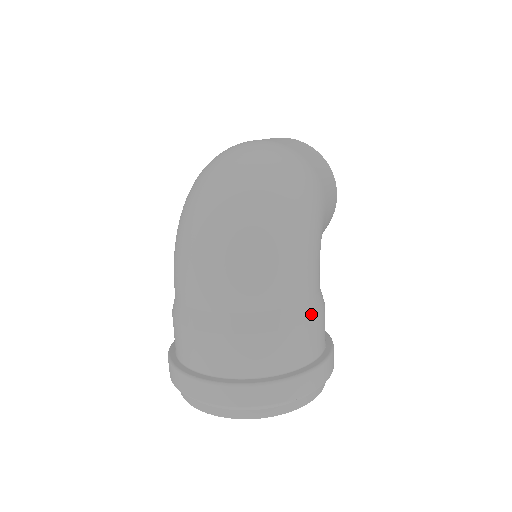
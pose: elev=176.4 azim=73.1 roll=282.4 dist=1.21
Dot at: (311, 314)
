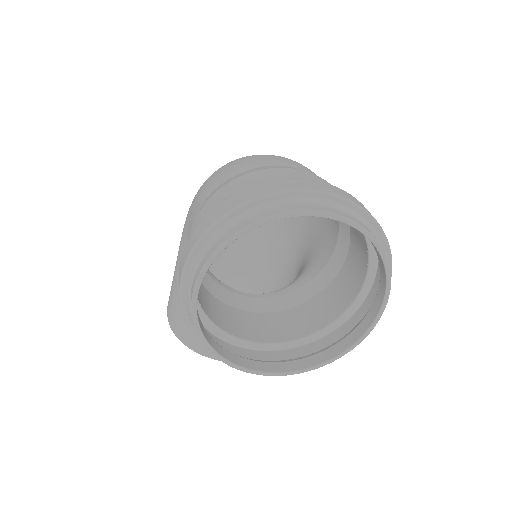
Dot at: occluded
